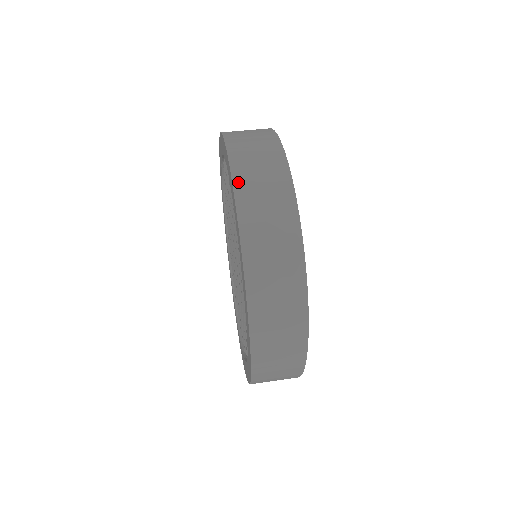
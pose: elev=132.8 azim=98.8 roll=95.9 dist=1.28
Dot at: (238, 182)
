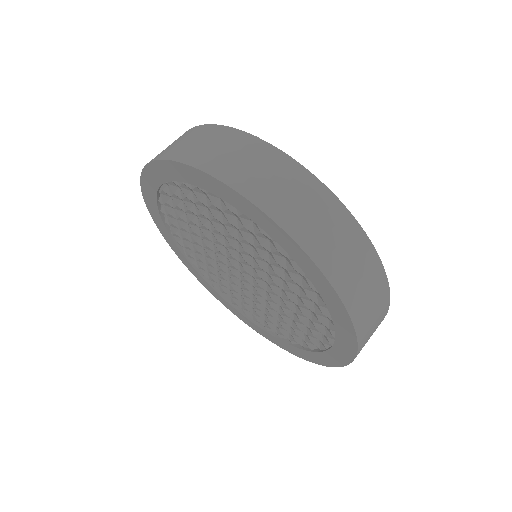
Dot at: (261, 202)
